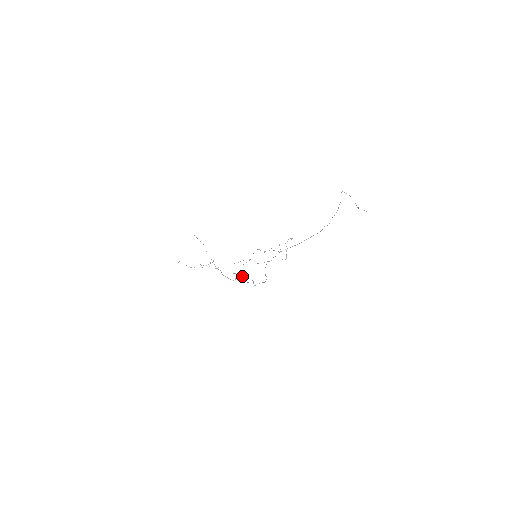
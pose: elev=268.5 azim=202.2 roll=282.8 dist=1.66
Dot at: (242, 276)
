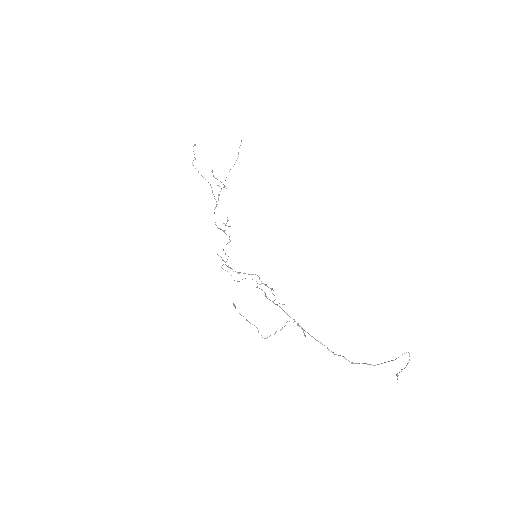
Dot at: occluded
